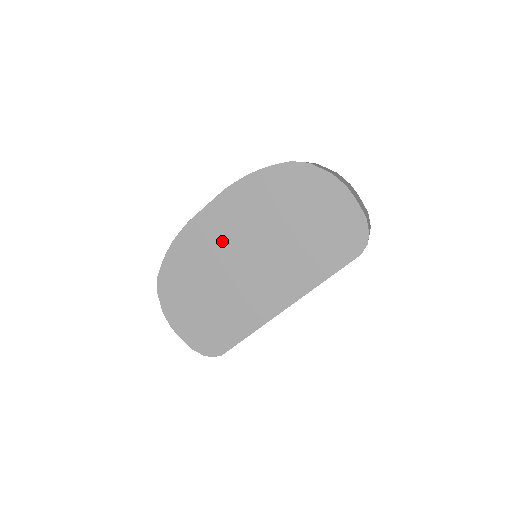
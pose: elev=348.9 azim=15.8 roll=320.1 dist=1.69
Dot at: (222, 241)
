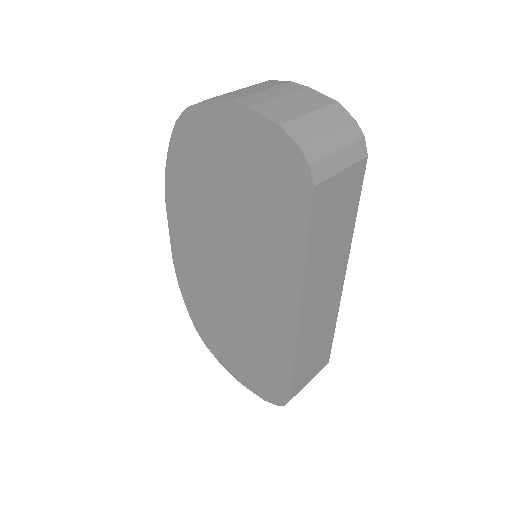
Dot at: (201, 262)
